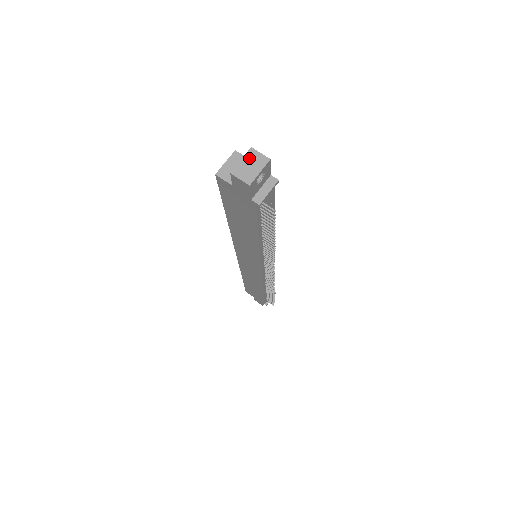
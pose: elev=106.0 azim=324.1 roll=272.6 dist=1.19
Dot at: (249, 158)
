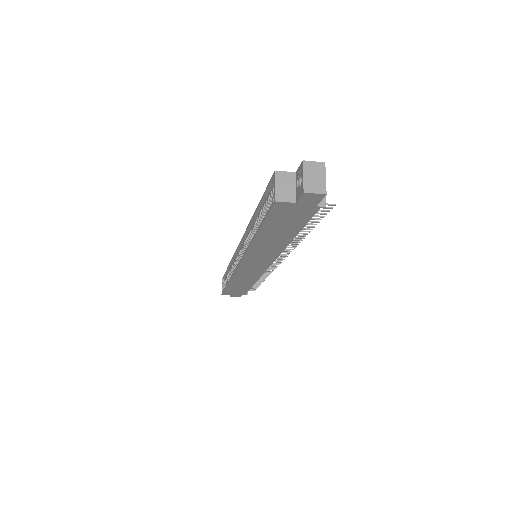
Dot at: (308, 171)
